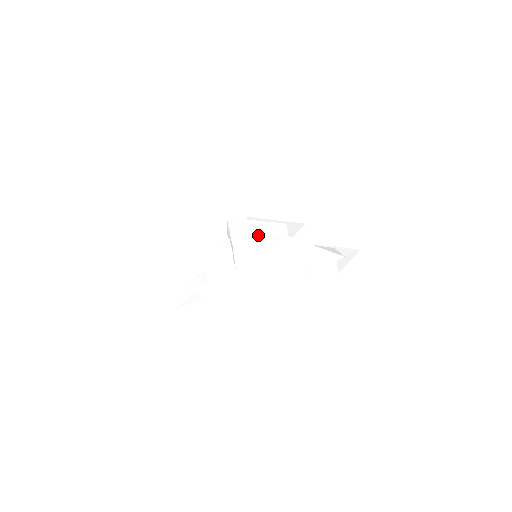
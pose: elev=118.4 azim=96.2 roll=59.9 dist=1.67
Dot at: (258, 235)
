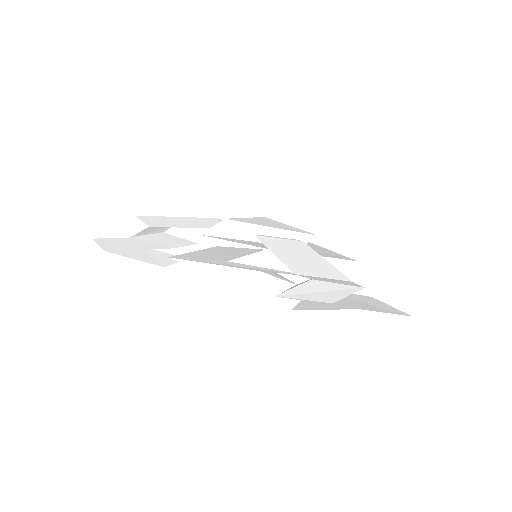
Dot at: (267, 226)
